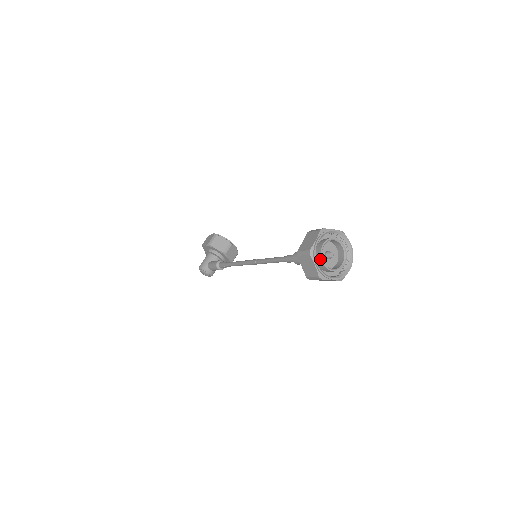
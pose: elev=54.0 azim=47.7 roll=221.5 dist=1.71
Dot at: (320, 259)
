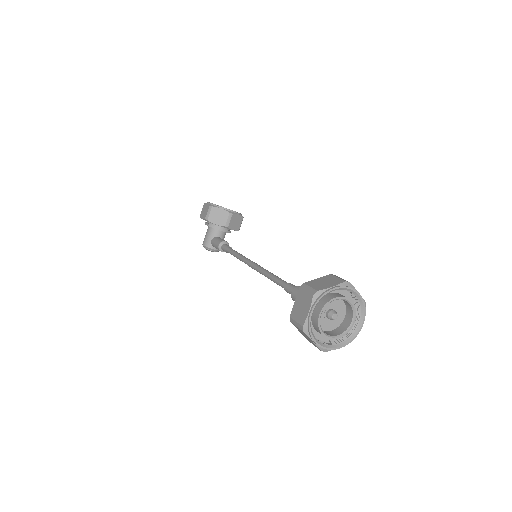
Dot at: (319, 331)
